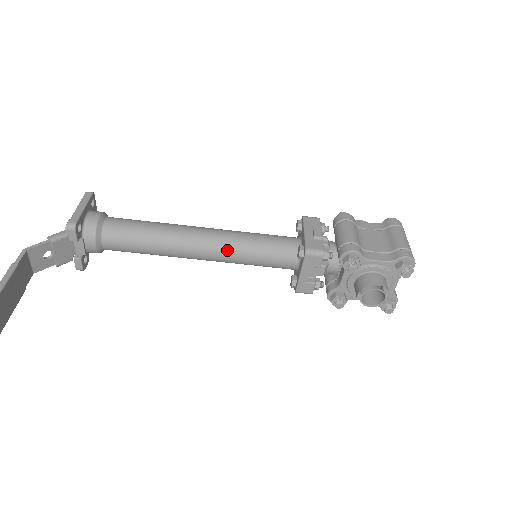
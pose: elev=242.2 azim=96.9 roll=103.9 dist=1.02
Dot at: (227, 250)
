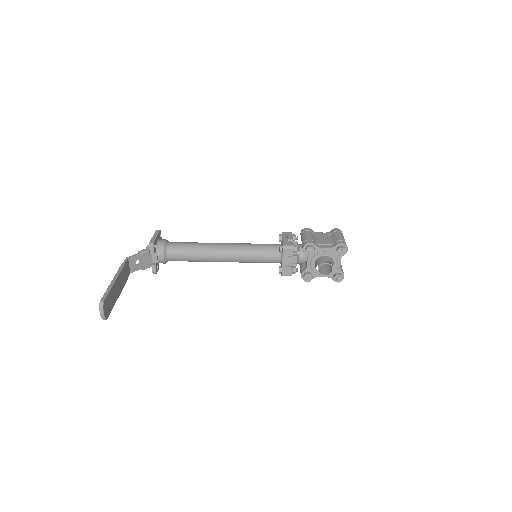
Dot at: (239, 253)
